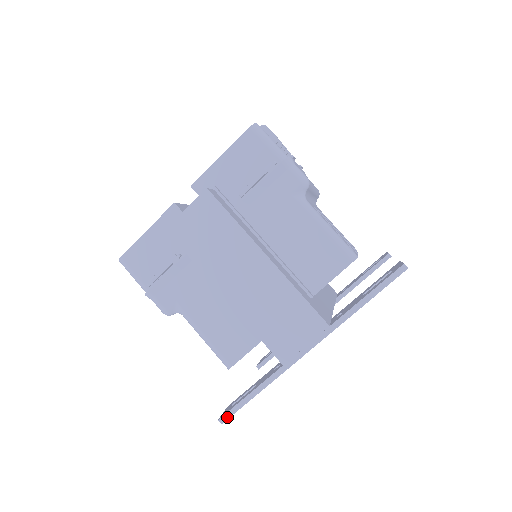
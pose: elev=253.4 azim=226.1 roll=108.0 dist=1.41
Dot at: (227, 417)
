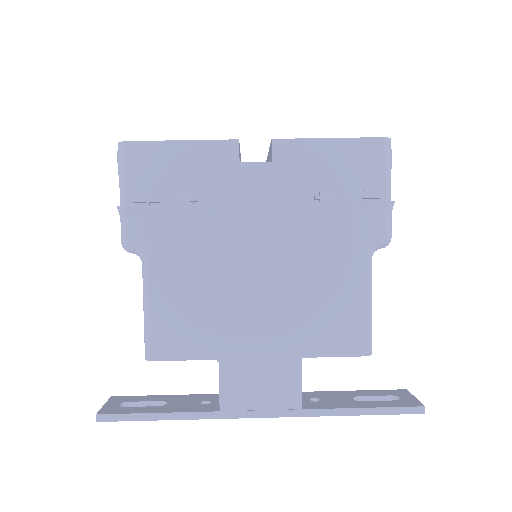
Dot at: (110, 419)
